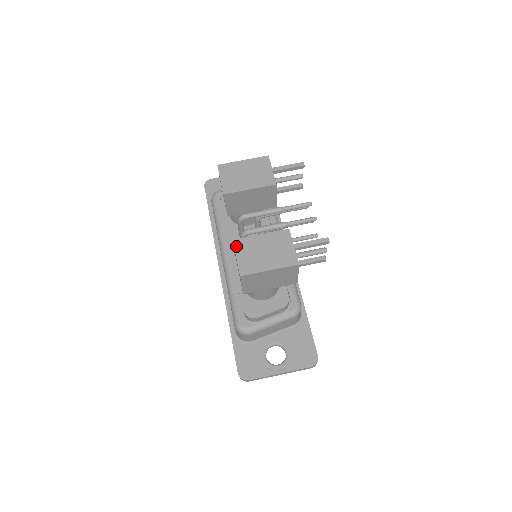
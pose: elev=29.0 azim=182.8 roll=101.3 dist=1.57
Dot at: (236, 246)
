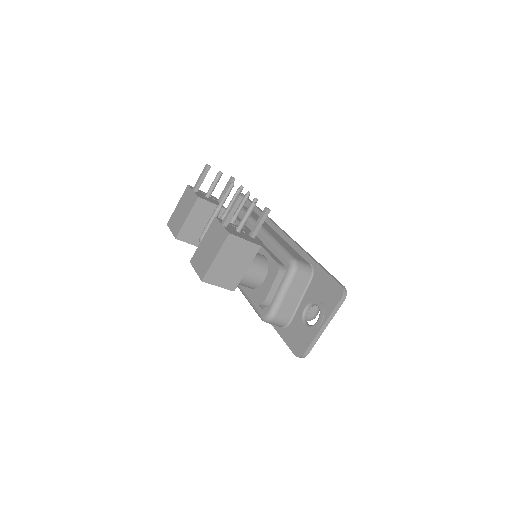
Dot at: (192, 264)
